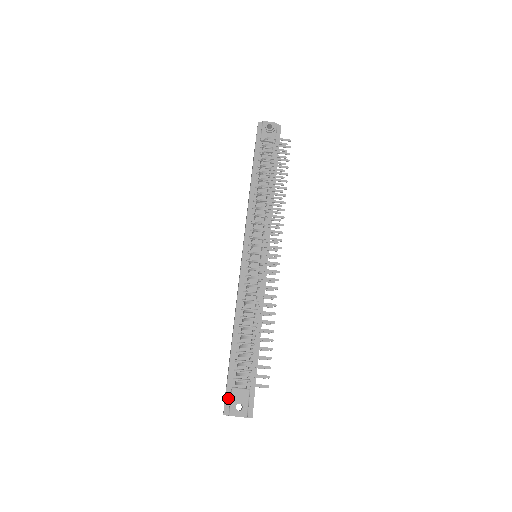
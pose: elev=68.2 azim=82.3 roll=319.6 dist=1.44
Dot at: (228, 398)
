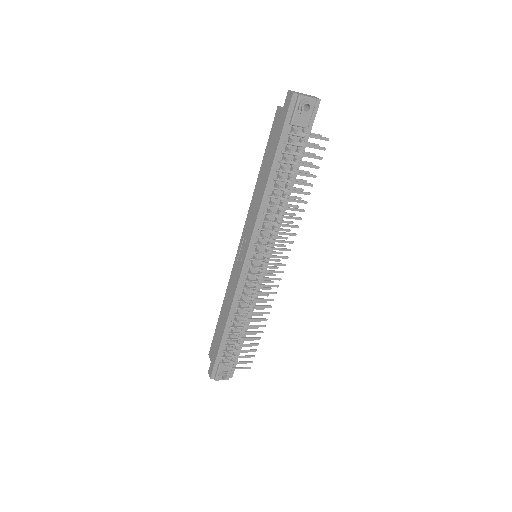
Dot at: (215, 369)
